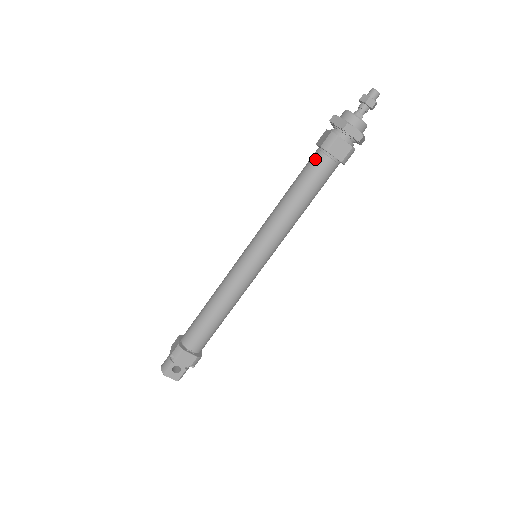
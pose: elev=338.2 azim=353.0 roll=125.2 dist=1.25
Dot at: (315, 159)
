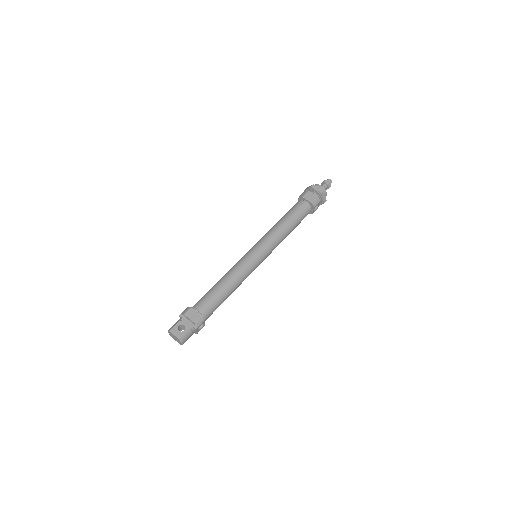
Dot at: (296, 204)
